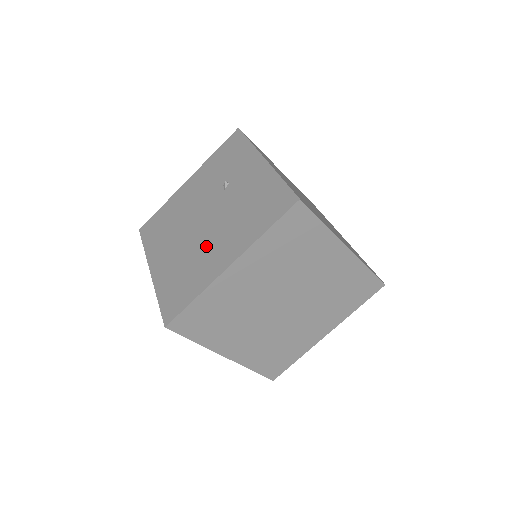
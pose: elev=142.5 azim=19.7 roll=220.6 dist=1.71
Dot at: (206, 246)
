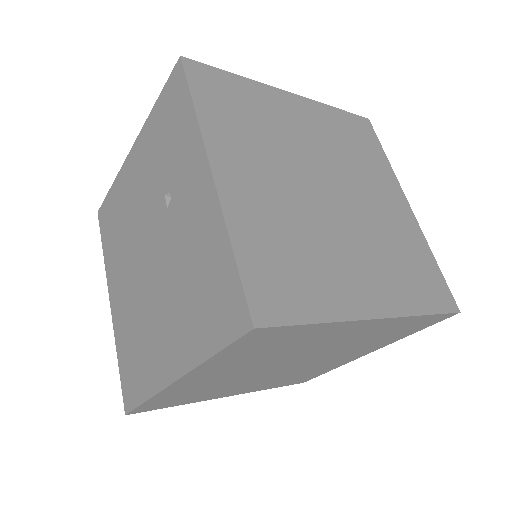
Dot at: (152, 314)
